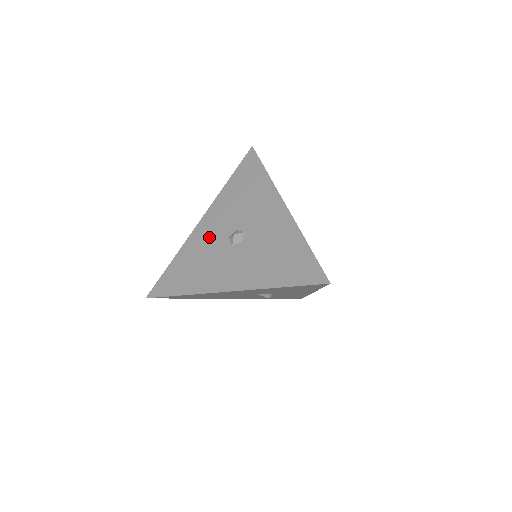
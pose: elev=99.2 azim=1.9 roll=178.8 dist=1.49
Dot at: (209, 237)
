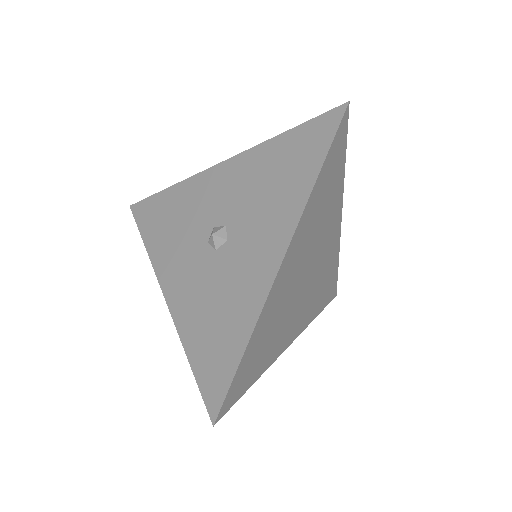
Dot at: (205, 200)
